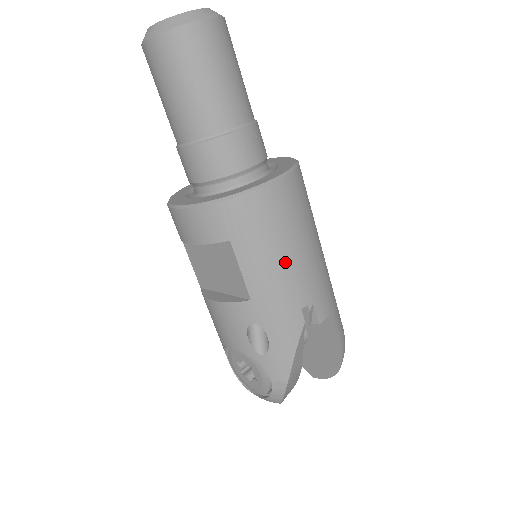
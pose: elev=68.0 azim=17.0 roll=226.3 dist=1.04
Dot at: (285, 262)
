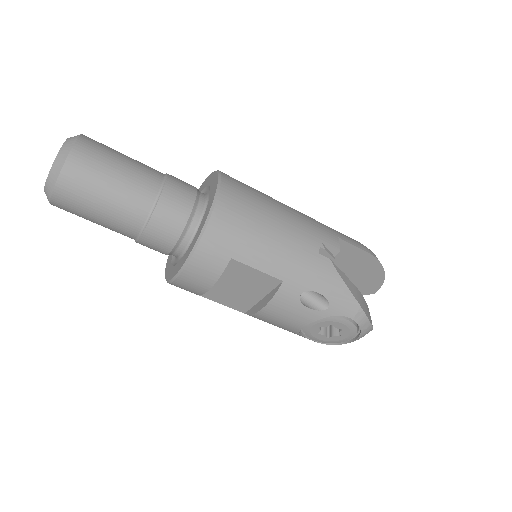
Dot at: (277, 235)
